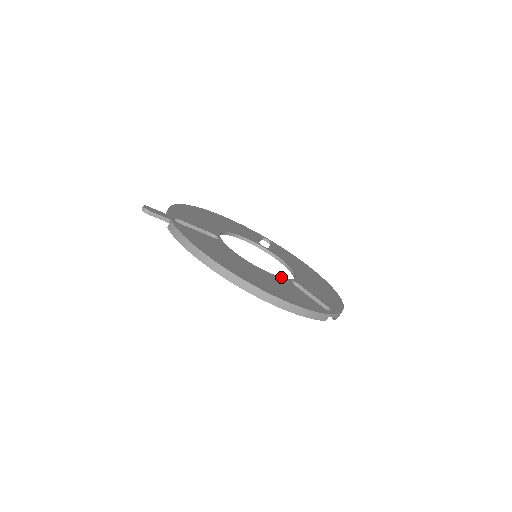
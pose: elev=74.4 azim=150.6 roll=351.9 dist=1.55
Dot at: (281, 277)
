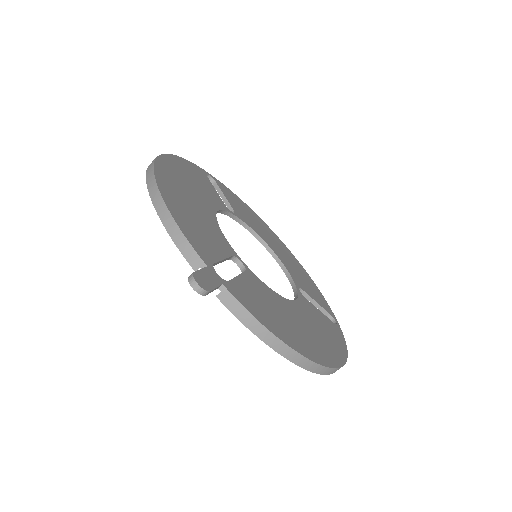
Dot at: (298, 295)
